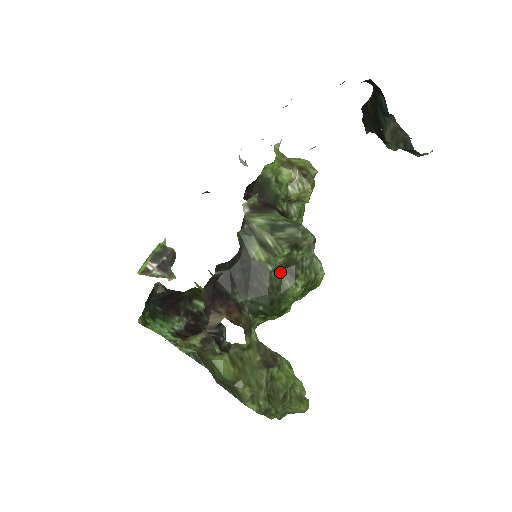
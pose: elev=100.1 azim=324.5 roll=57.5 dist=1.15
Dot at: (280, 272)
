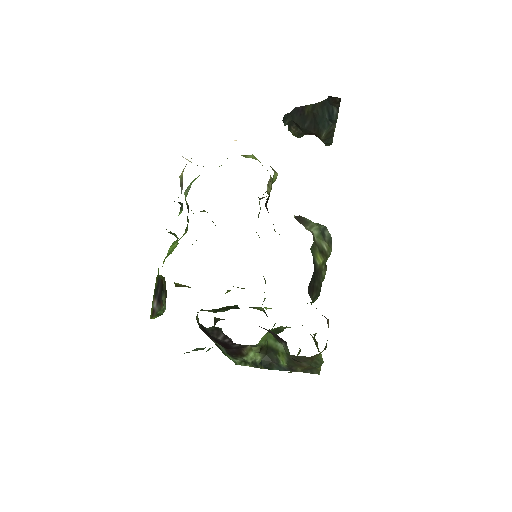
Dot at: occluded
